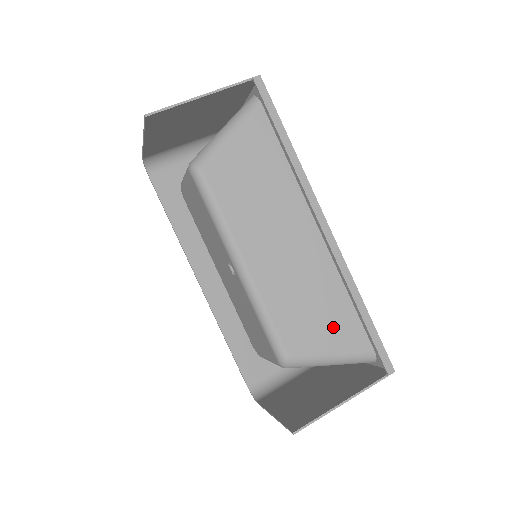
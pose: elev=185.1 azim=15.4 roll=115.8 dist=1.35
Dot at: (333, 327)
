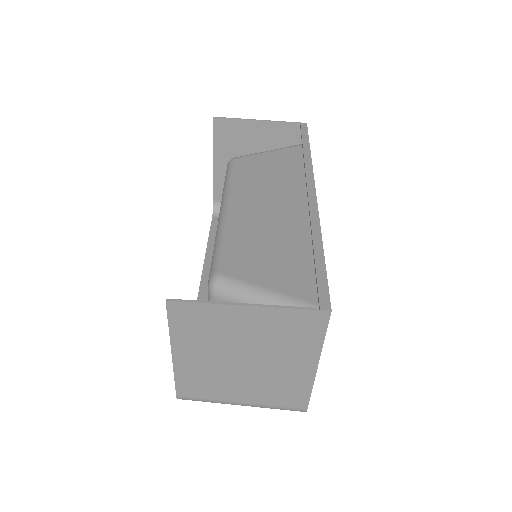
Dot at: (283, 270)
